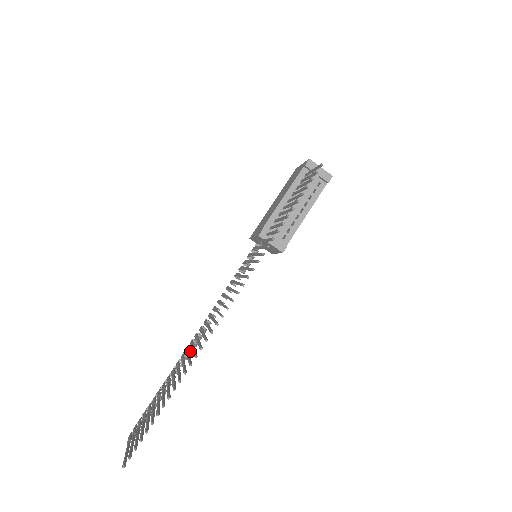
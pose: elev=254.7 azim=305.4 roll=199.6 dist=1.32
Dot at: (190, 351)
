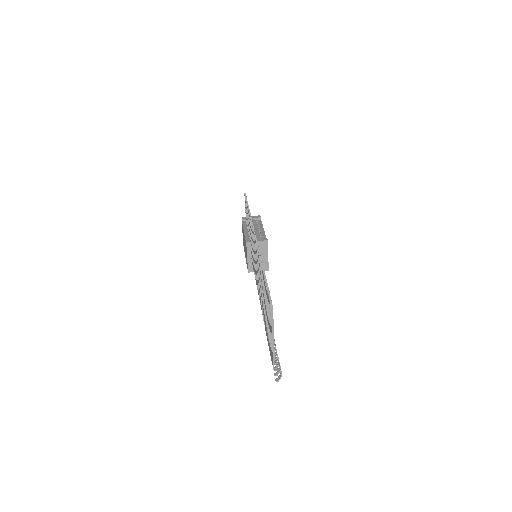
Dot at: occluded
